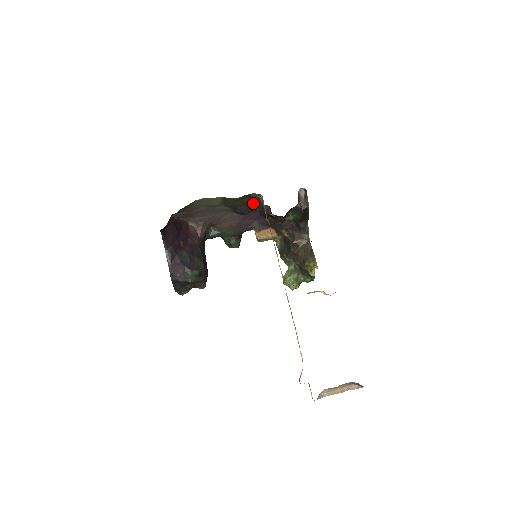
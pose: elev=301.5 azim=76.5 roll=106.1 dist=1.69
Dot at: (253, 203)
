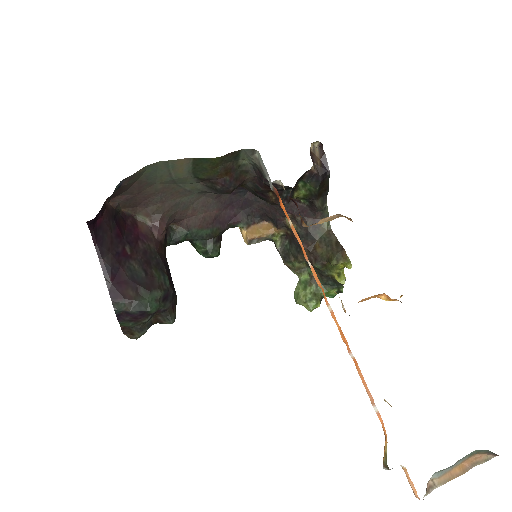
Dot at: (242, 170)
